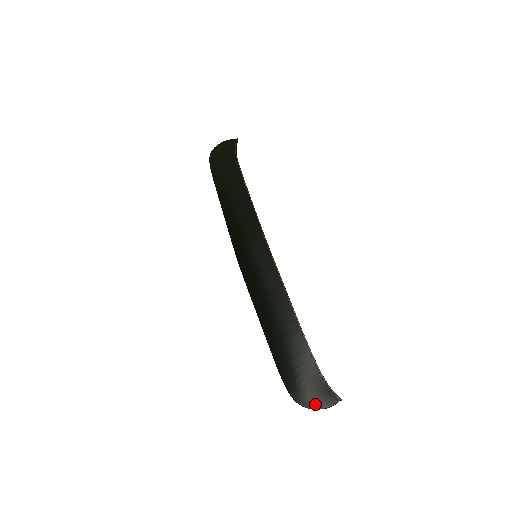
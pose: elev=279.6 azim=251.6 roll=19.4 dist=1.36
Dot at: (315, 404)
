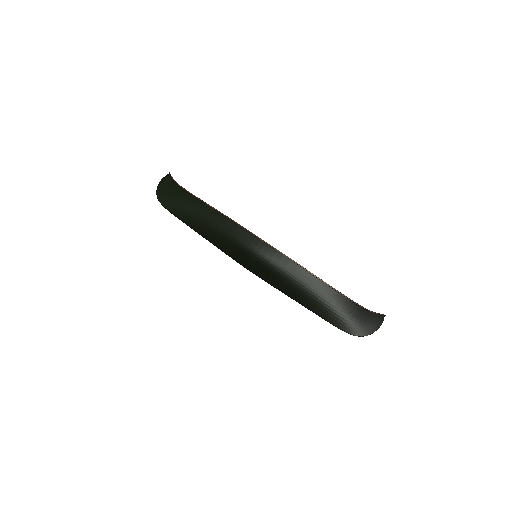
Dot at: (372, 329)
